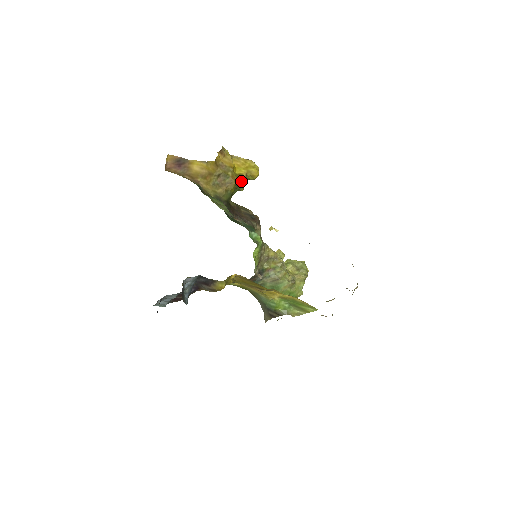
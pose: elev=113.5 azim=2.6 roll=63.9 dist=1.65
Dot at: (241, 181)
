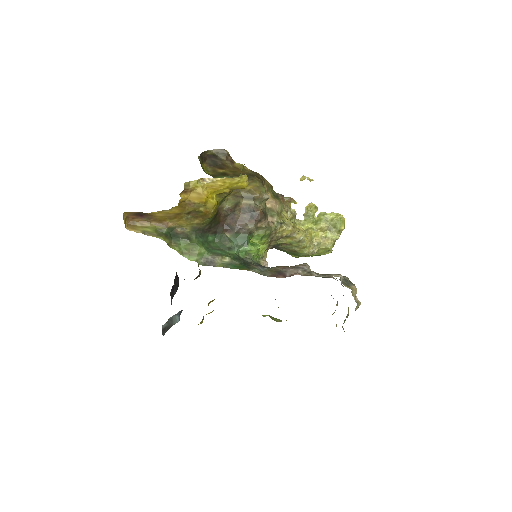
Dot at: (226, 195)
